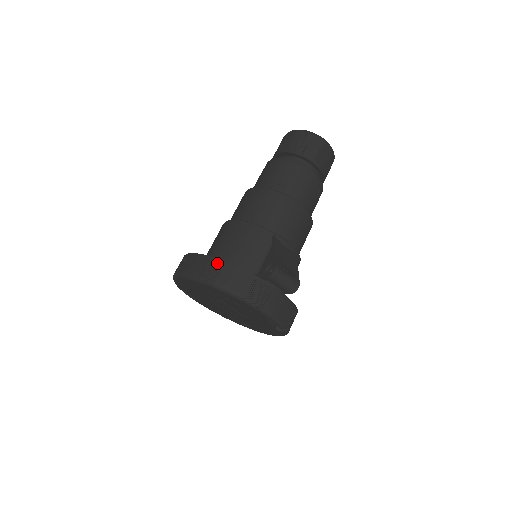
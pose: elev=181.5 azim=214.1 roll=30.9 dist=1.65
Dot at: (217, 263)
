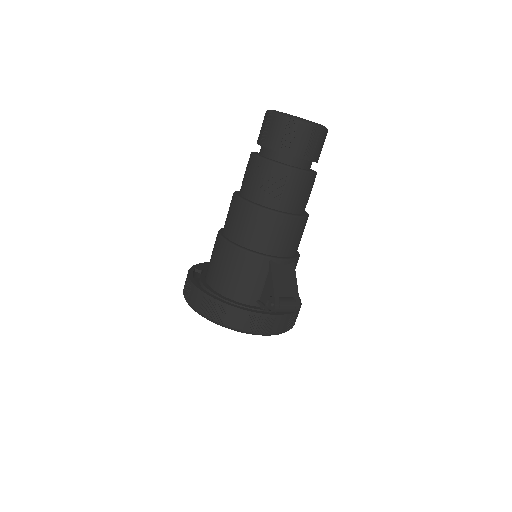
Dot at: (221, 306)
